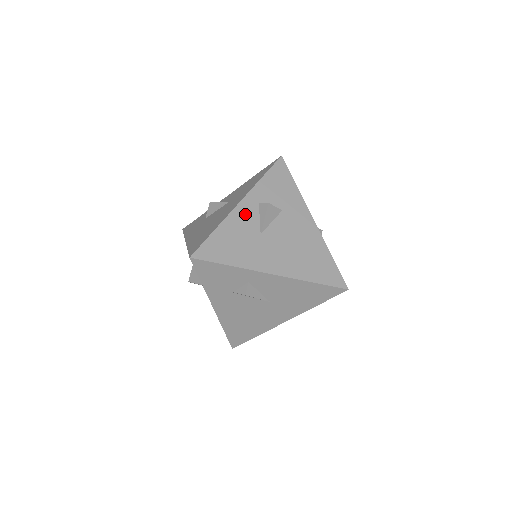
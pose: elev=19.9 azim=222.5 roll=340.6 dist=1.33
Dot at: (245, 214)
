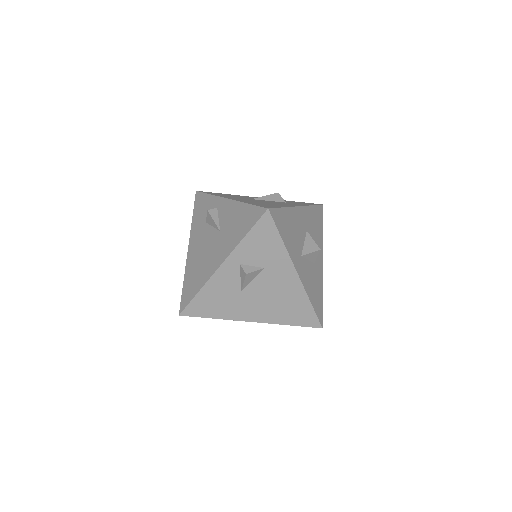
Dot at: (226, 276)
